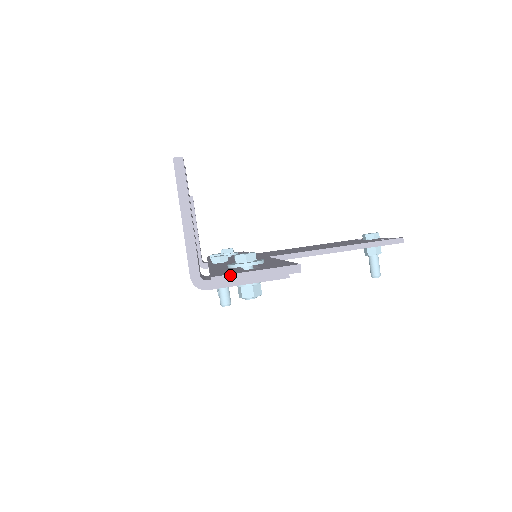
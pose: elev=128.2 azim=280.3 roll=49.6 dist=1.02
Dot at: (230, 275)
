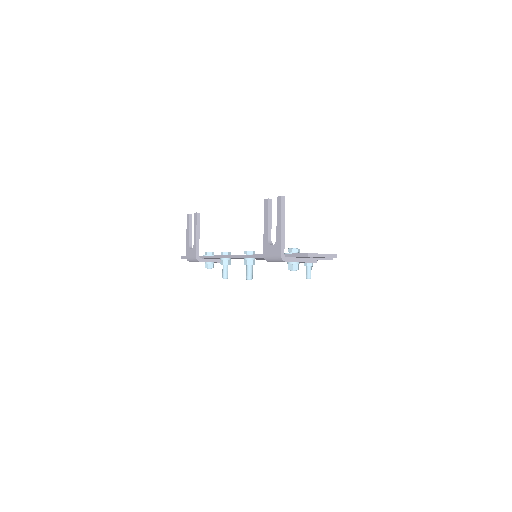
Dot at: (315, 254)
